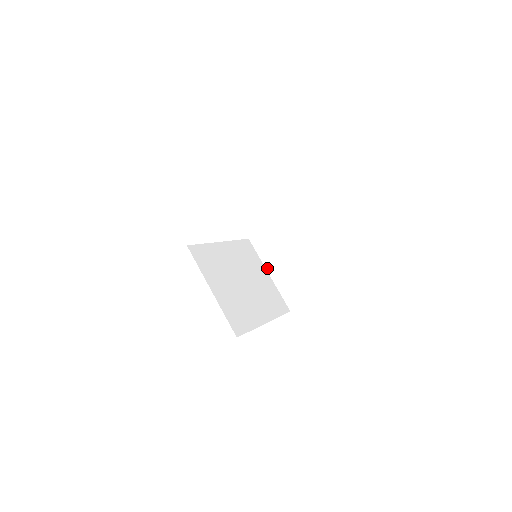
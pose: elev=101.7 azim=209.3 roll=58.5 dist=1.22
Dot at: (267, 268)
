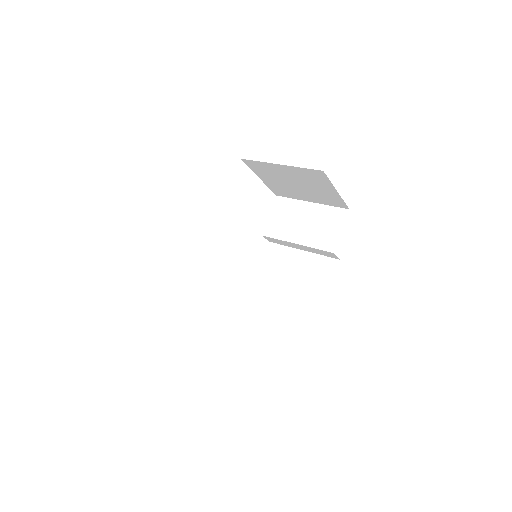
Dot at: (277, 306)
